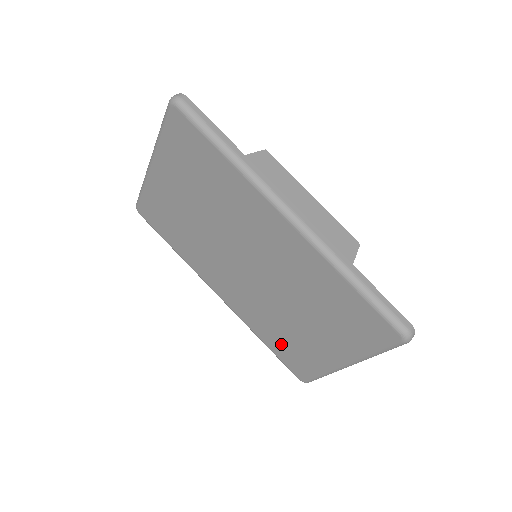
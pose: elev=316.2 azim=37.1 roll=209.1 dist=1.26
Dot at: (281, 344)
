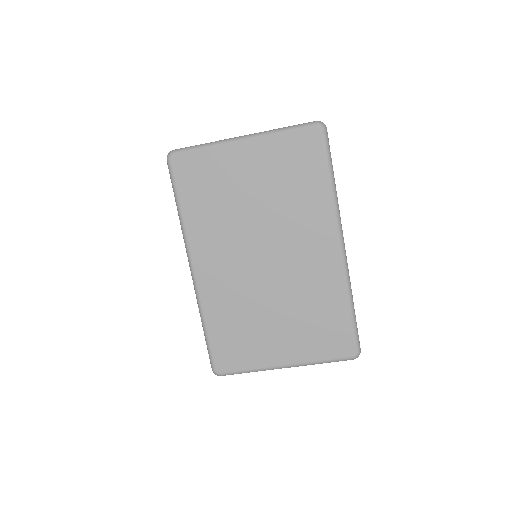
Dot at: (229, 334)
